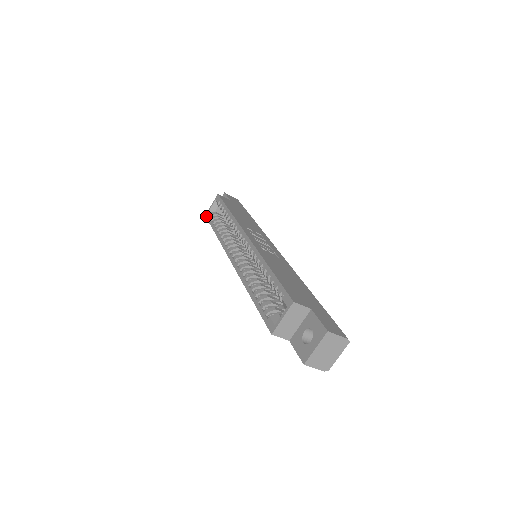
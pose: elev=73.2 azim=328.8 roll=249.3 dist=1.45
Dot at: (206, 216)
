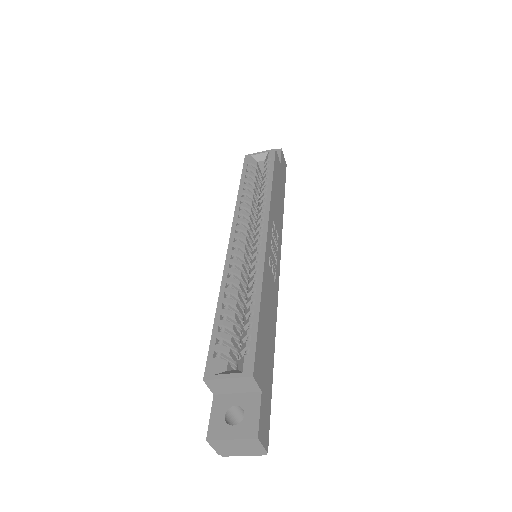
Dot at: (246, 157)
